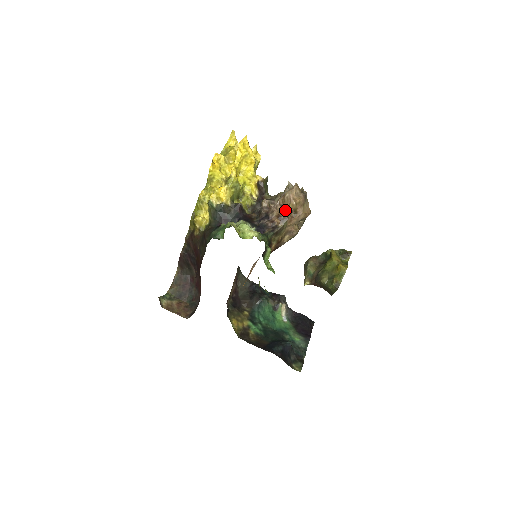
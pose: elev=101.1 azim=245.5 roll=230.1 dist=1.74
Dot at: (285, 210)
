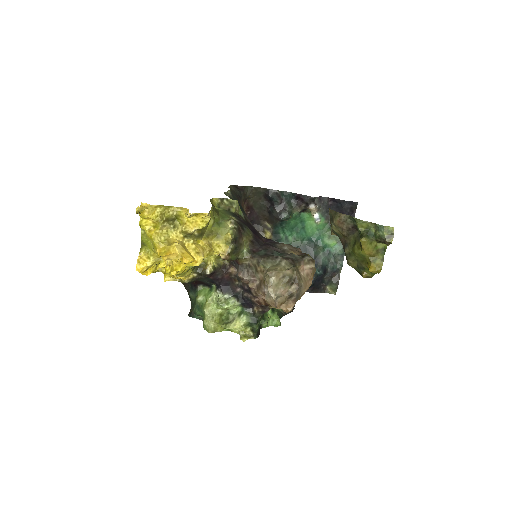
Dot at: occluded
